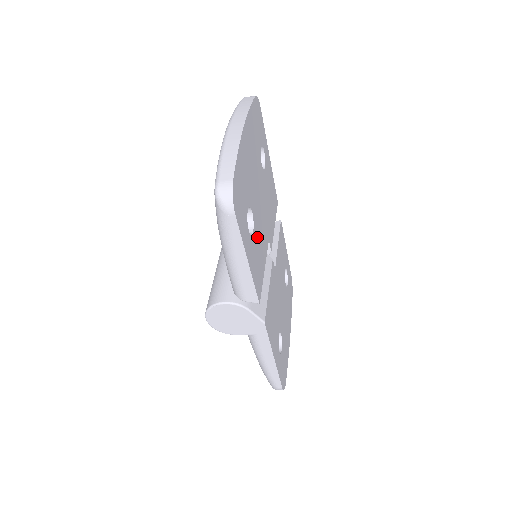
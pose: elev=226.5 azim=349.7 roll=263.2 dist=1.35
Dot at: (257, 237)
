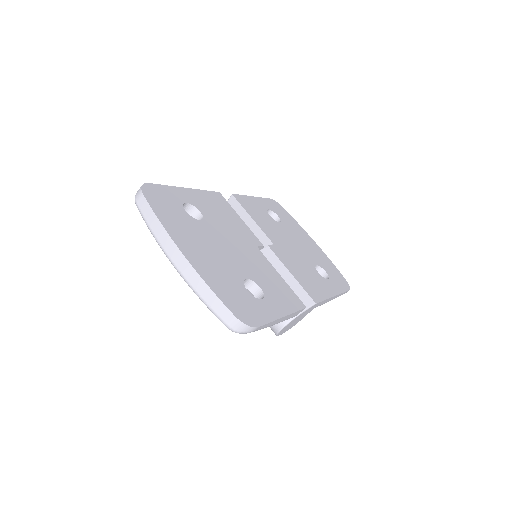
Dot at: (261, 278)
